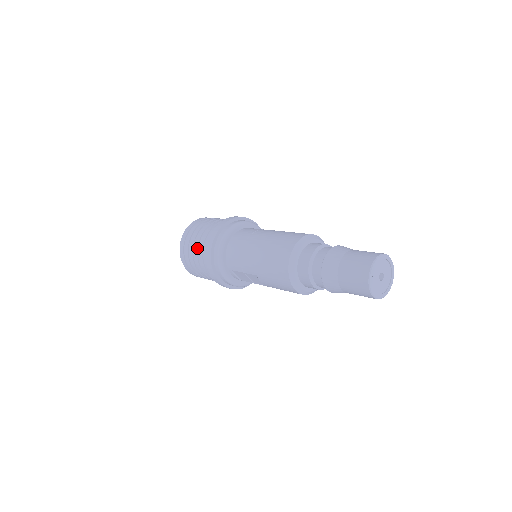
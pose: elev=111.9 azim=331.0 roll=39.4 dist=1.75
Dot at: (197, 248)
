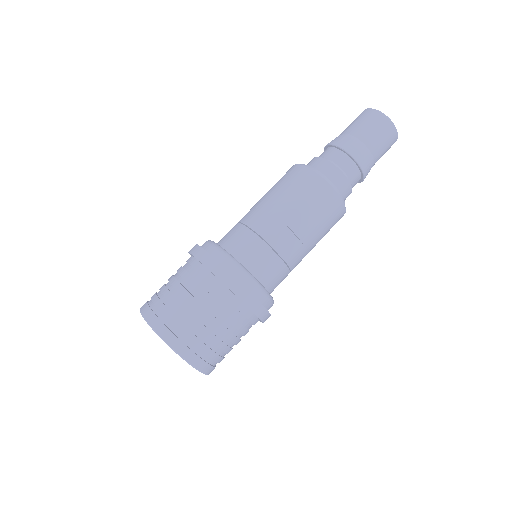
Dot at: (183, 287)
